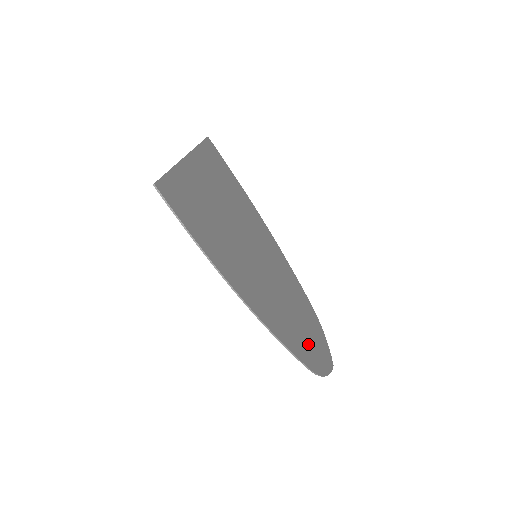
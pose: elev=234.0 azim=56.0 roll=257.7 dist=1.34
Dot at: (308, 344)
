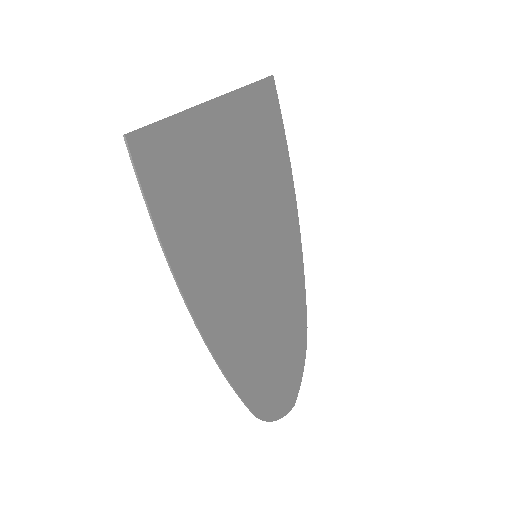
Dot at: (271, 379)
